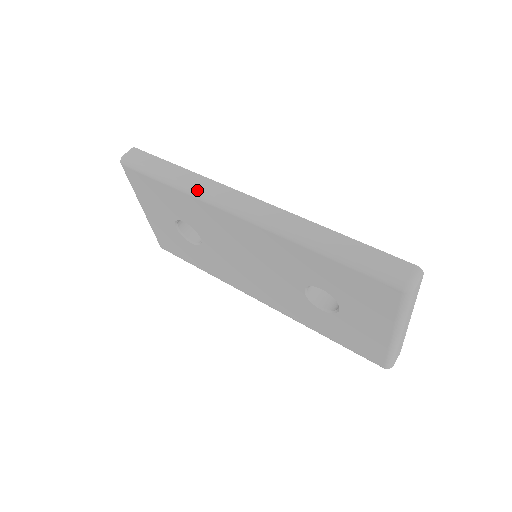
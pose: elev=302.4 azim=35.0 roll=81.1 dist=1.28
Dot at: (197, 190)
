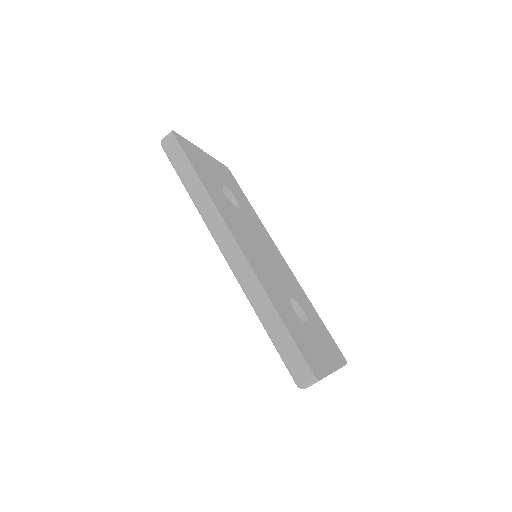
Dot at: (202, 213)
